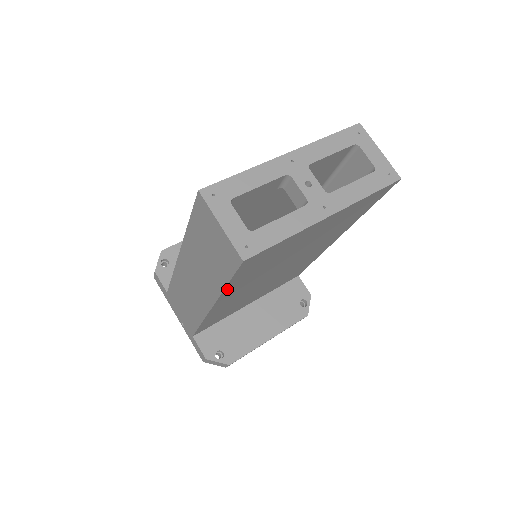
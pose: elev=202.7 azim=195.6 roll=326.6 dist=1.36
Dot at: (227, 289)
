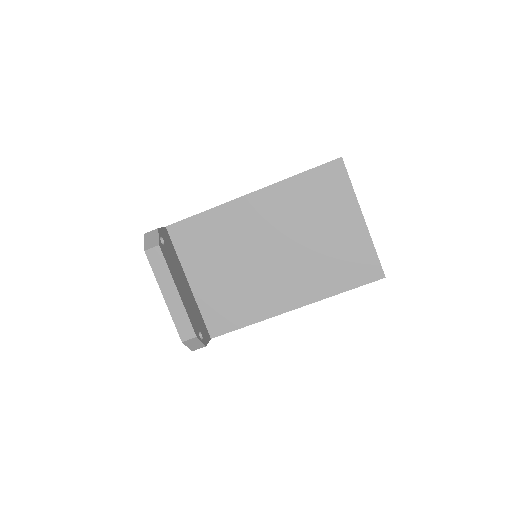
Dot at: (290, 181)
